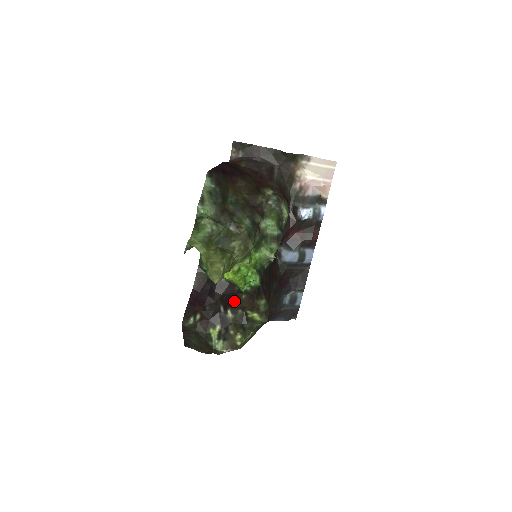
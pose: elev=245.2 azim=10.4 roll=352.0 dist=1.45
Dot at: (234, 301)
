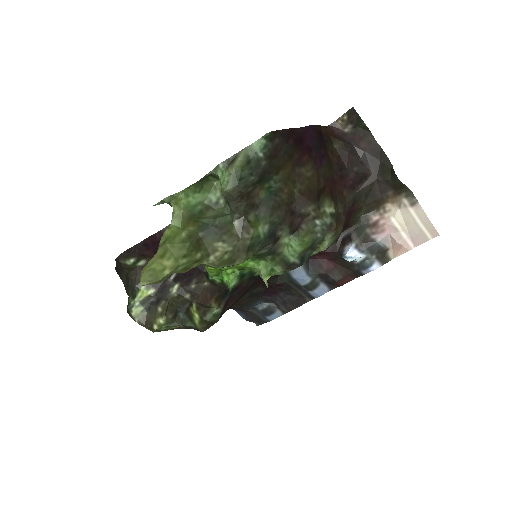
Dot at: (192, 280)
